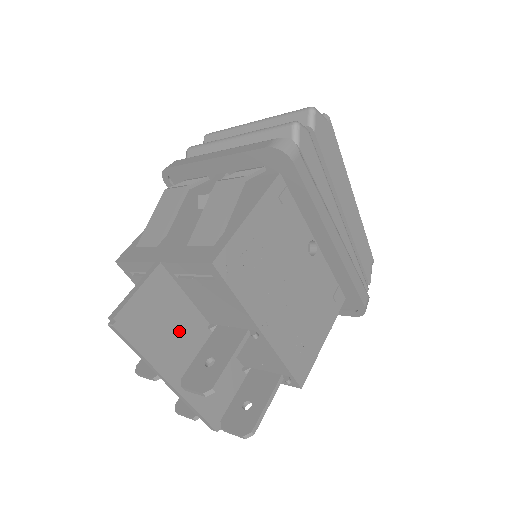
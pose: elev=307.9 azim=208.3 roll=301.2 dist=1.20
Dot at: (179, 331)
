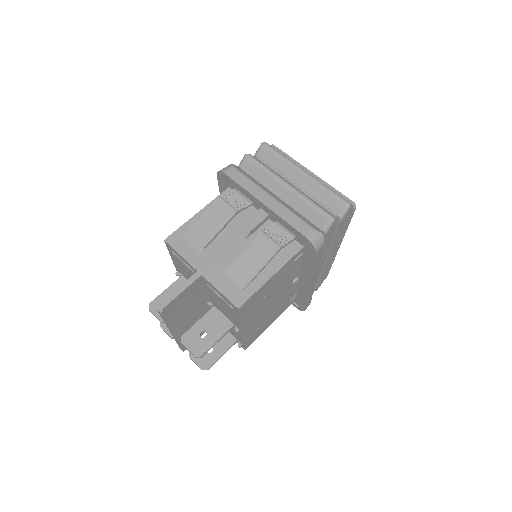
Dot at: (192, 308)
